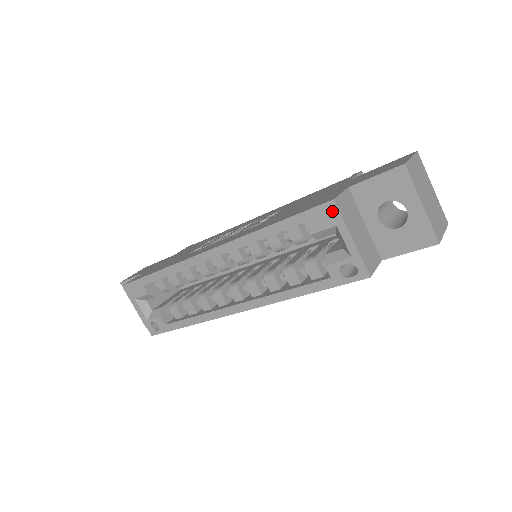
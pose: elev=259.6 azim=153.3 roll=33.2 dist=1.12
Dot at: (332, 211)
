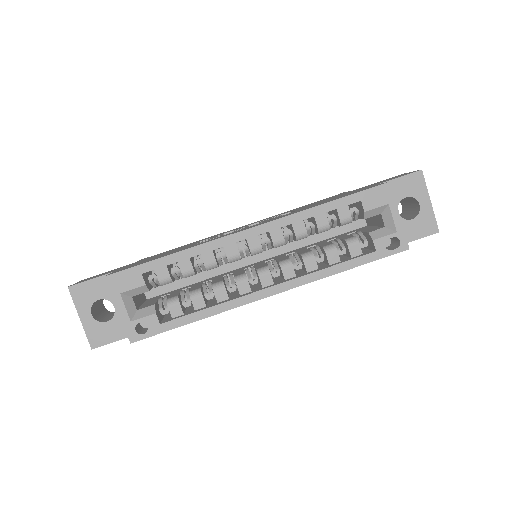
Dot at: (387, 191)
